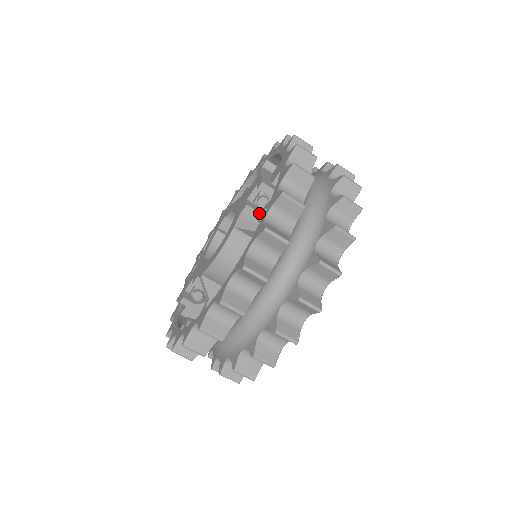
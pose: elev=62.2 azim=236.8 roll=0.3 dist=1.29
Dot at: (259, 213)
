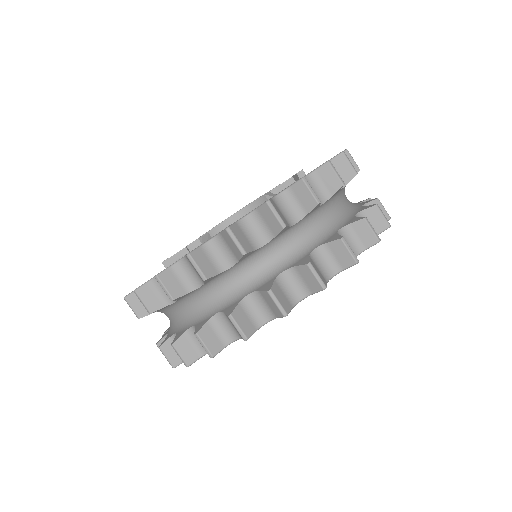
Dot at: occluded
